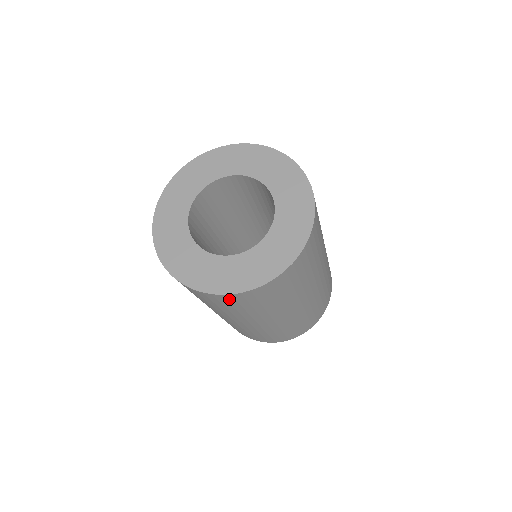
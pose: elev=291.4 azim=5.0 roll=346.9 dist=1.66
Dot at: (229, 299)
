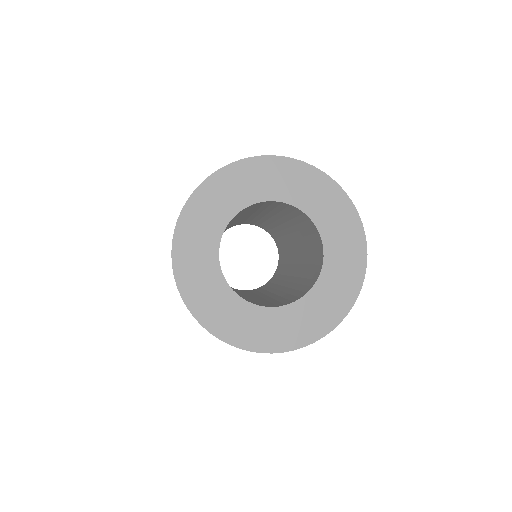
Dot at: occluded
